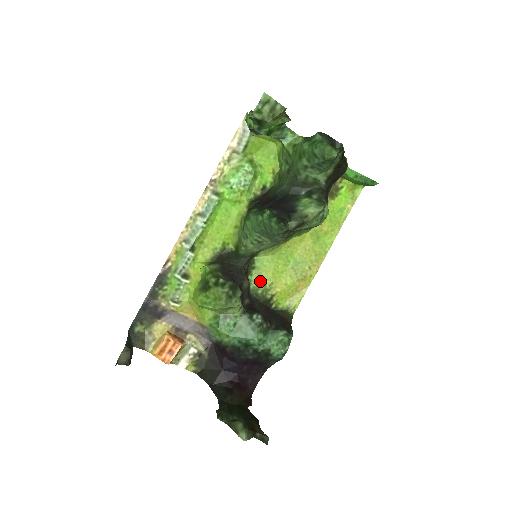
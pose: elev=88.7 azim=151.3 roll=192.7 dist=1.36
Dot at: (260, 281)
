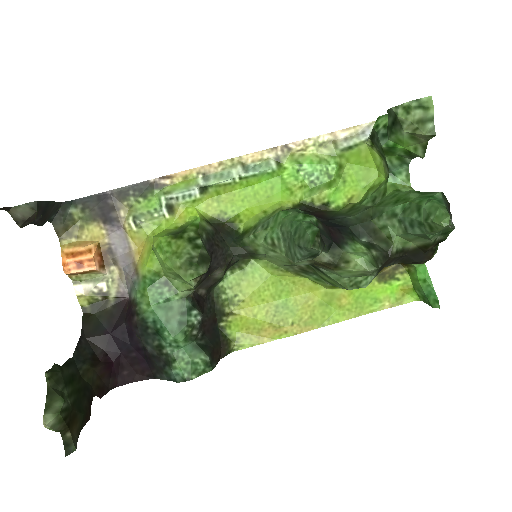
Dot at: (234, 287)
